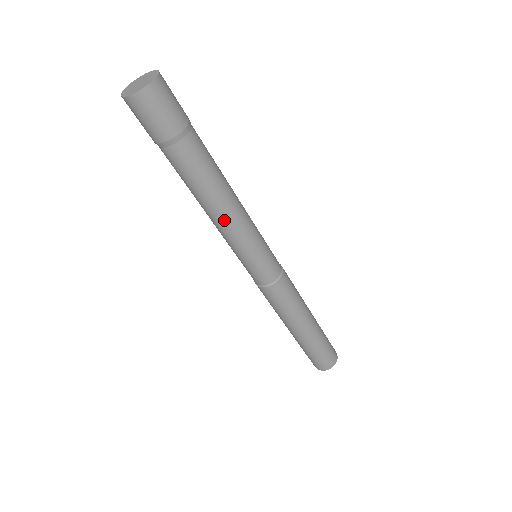
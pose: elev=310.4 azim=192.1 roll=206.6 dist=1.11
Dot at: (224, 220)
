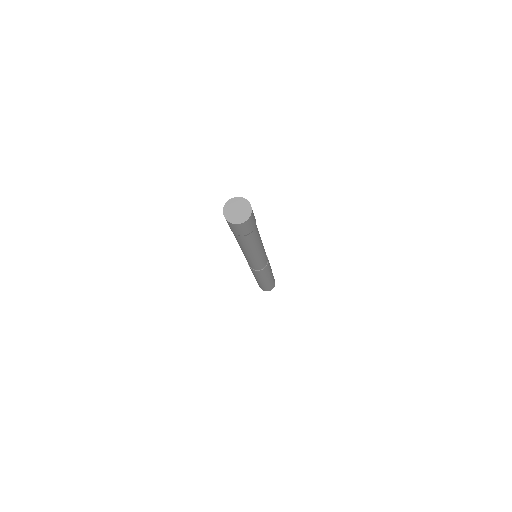
Dot at: (260, 249)
